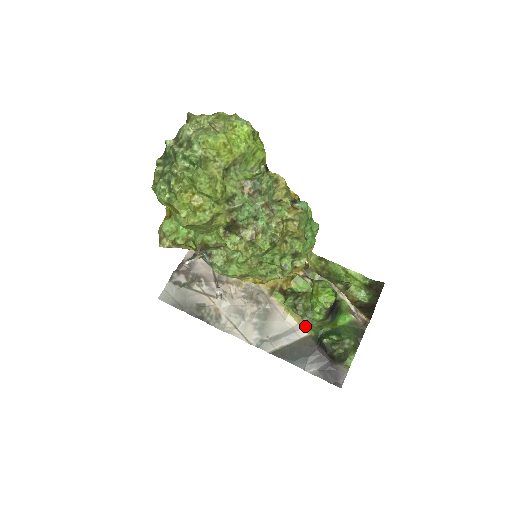
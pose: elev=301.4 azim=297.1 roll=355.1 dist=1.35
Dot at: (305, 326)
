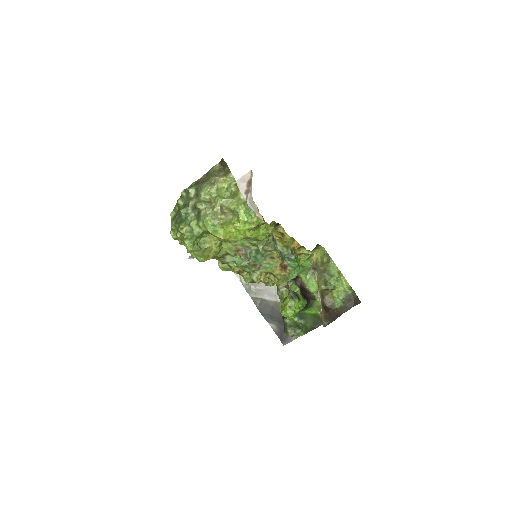
Dot at: occluded
